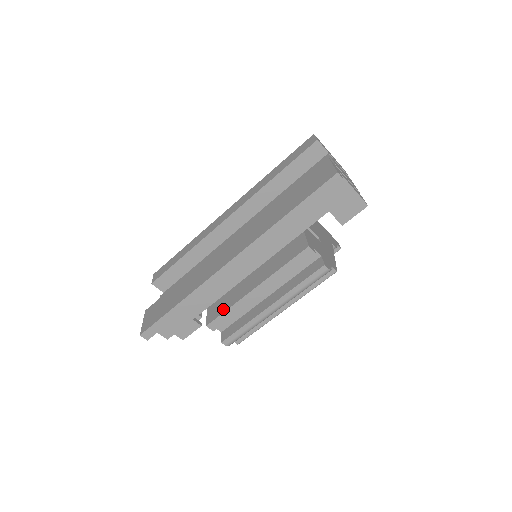
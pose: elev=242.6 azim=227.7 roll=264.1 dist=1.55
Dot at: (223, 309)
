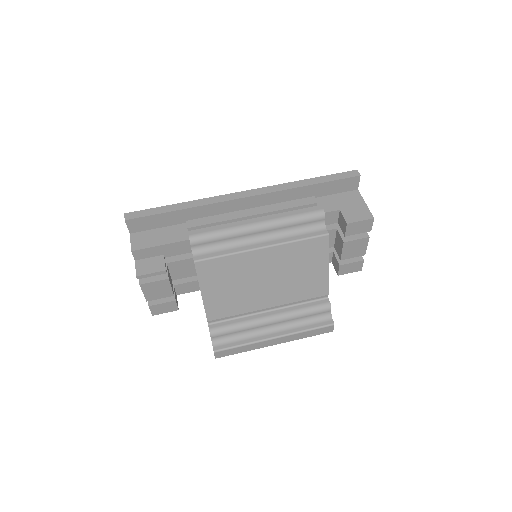
Dot at: occluded
